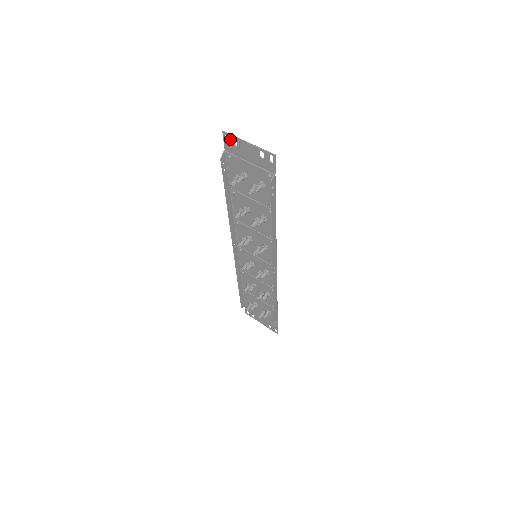
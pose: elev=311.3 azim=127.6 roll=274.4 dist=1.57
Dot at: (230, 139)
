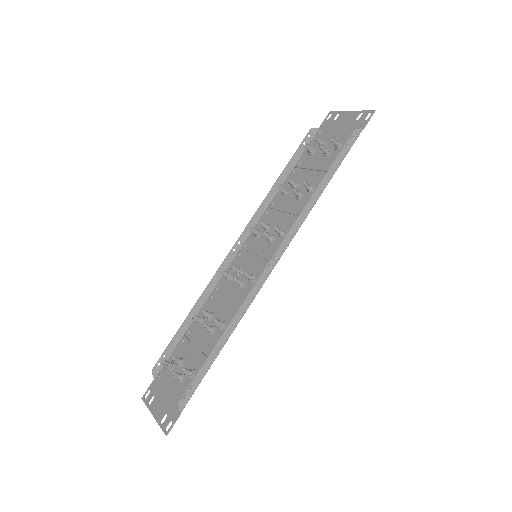
Dot at: (333, 115)
